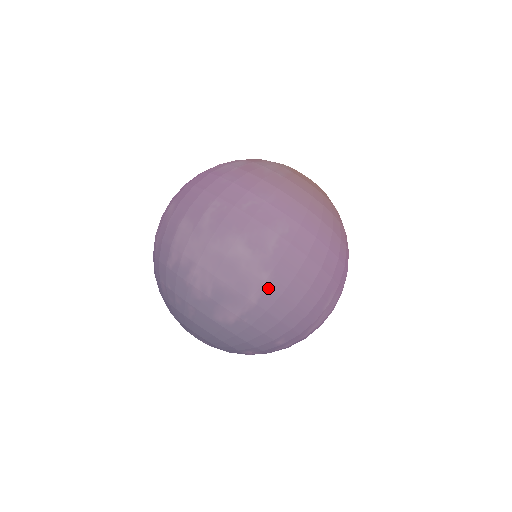
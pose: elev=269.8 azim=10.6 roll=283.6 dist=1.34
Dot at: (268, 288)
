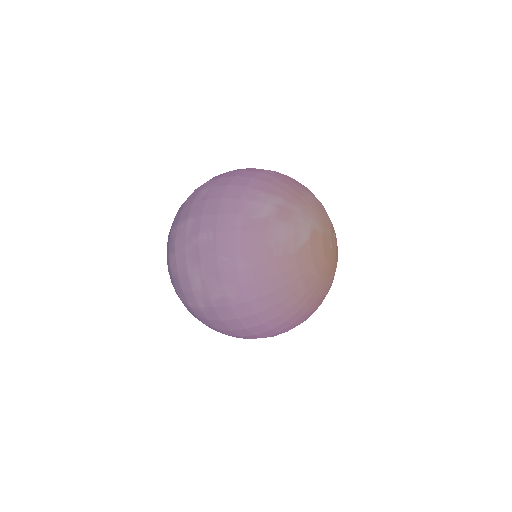
Dot at: (201, 310)
